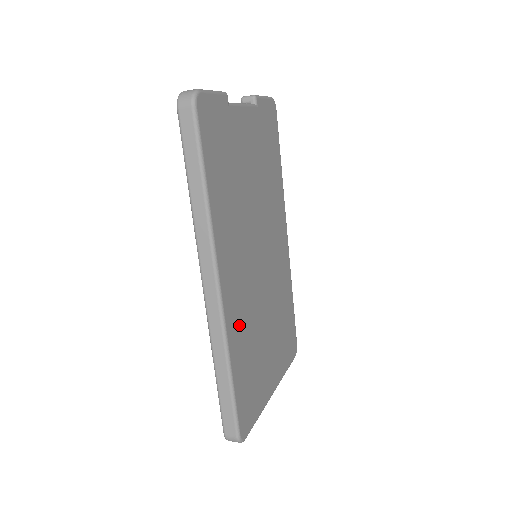
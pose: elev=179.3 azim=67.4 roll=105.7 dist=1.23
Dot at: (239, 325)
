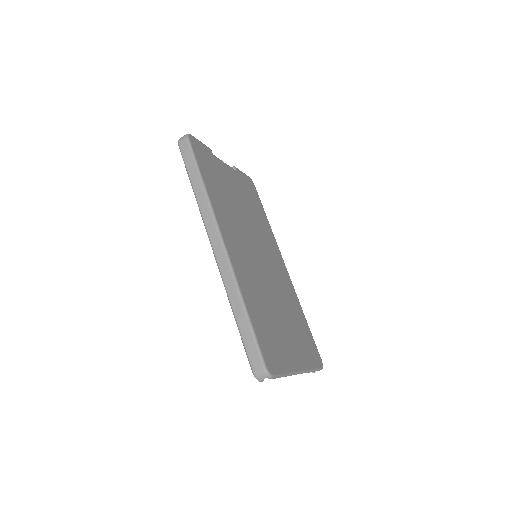
Dot at: (247, 281)
